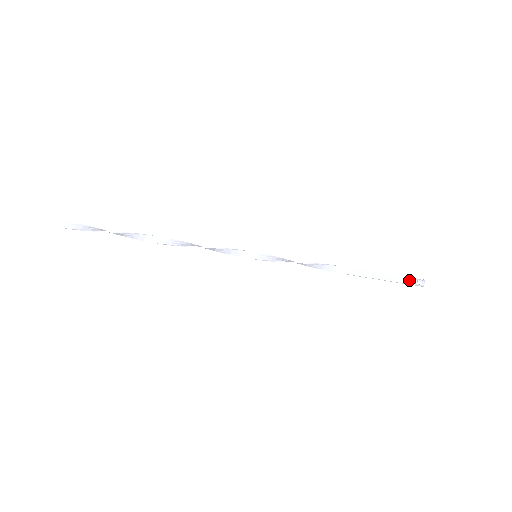
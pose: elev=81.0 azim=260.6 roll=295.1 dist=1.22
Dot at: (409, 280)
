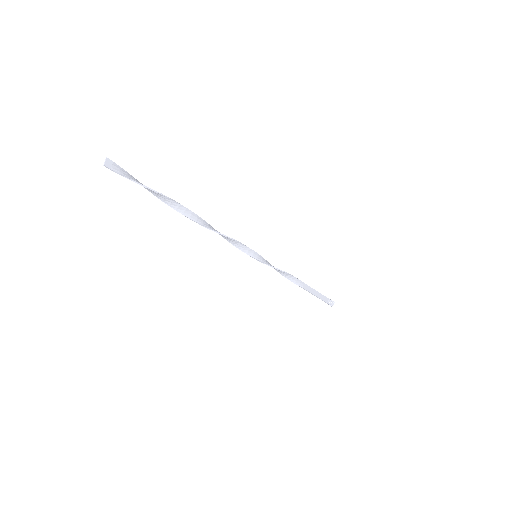
Dot at: (327, 300)
